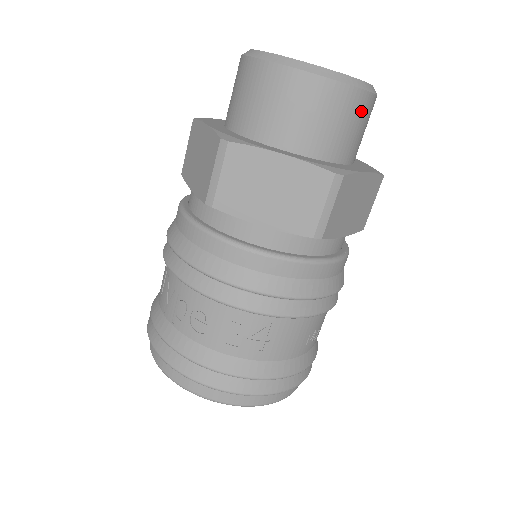
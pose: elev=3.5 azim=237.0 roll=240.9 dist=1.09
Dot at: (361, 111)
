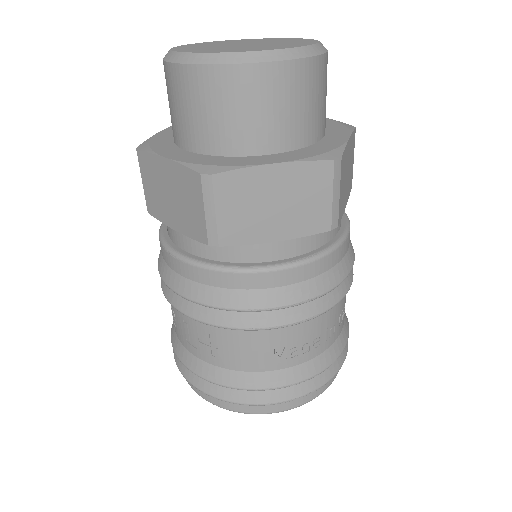
Dot at: (255, 89)
